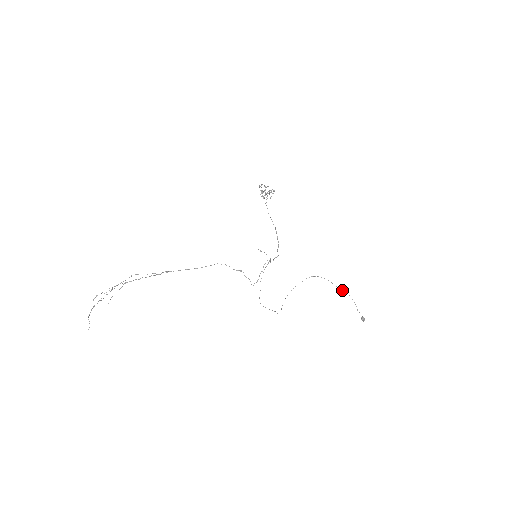
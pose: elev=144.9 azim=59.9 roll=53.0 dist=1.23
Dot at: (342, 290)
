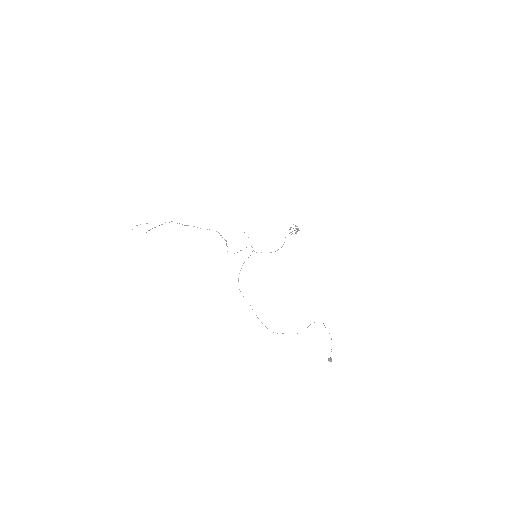
Dot at: occluded
